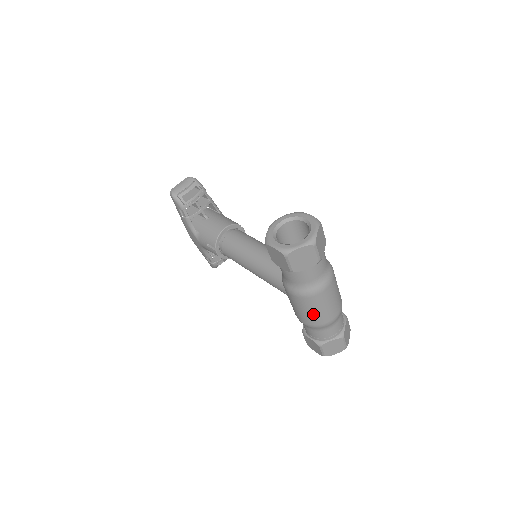
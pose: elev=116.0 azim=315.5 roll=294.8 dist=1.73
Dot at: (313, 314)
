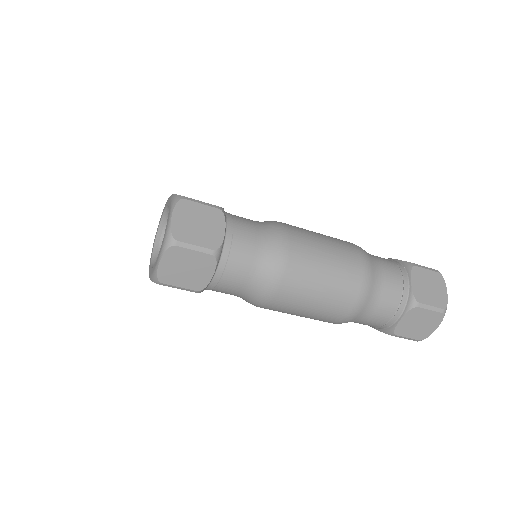
Dot at: (314, 312)
